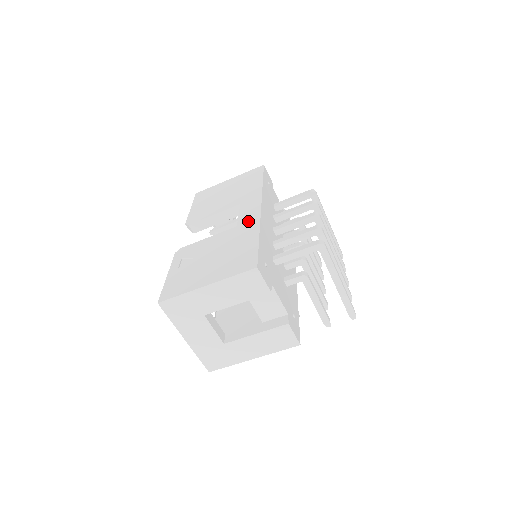
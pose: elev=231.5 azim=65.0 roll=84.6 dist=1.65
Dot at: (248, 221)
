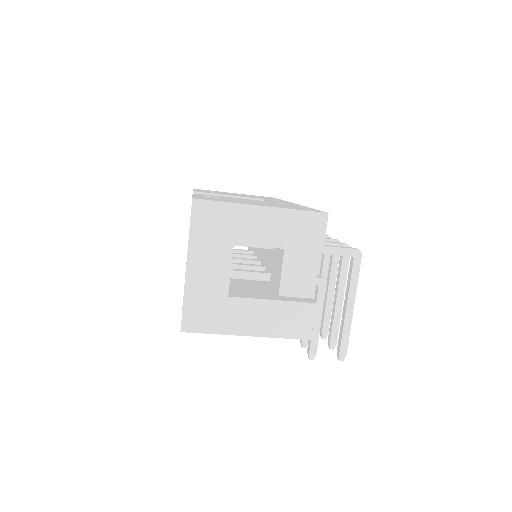
Dot at: (286, 203)
